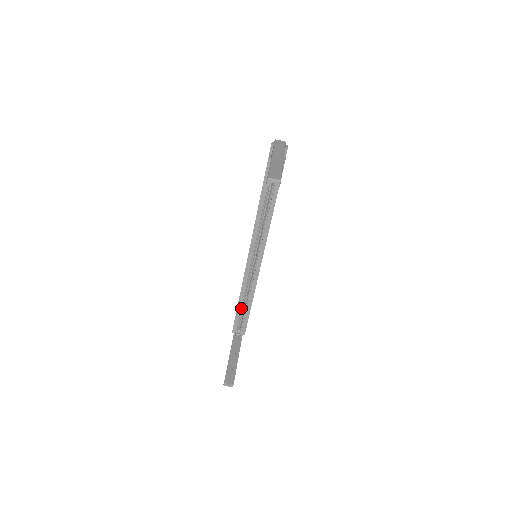
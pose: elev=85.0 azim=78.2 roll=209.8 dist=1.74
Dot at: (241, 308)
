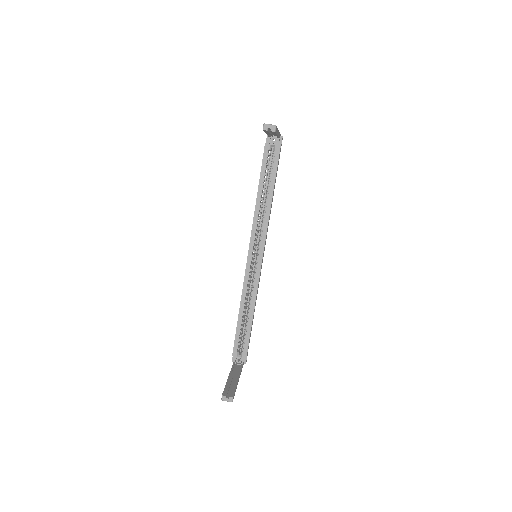
Dot at: (241, 325)
